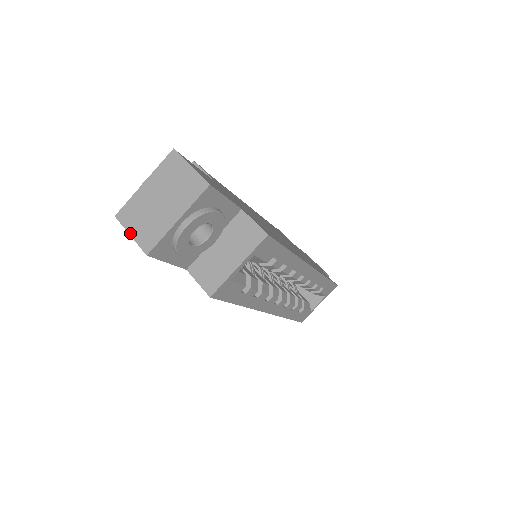
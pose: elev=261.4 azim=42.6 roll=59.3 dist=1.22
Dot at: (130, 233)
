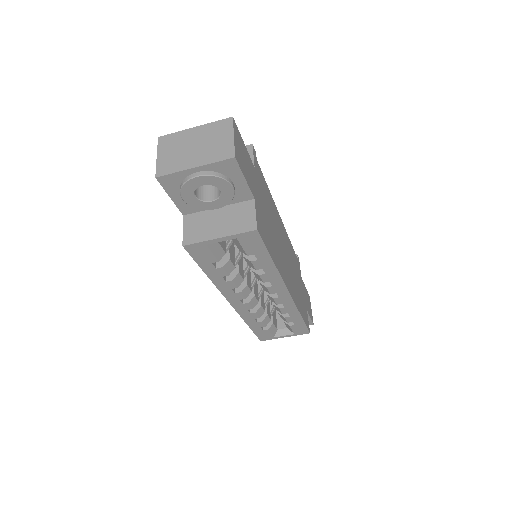
Dot at: (158, 155)
